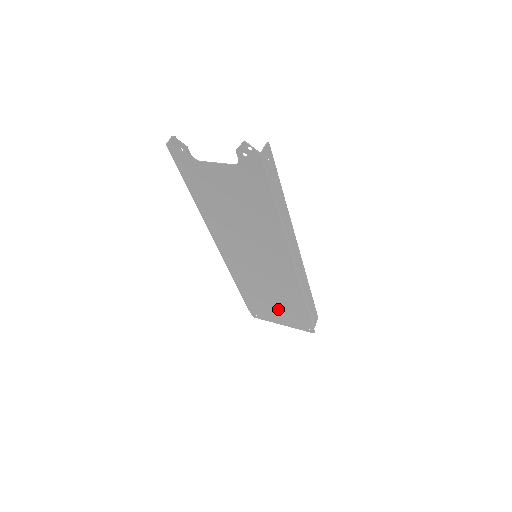
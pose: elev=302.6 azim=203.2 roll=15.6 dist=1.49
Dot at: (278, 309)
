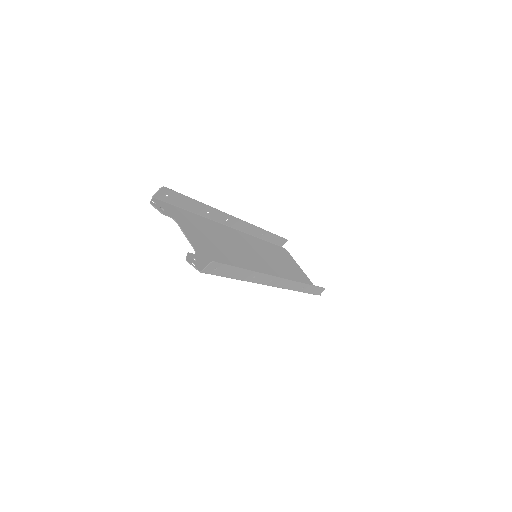
Dot at: (292, 270)
